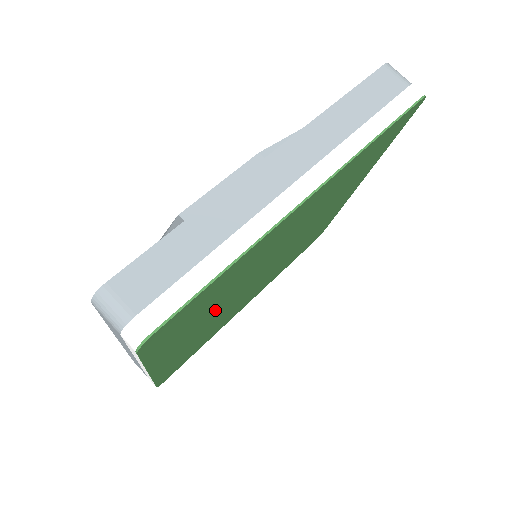
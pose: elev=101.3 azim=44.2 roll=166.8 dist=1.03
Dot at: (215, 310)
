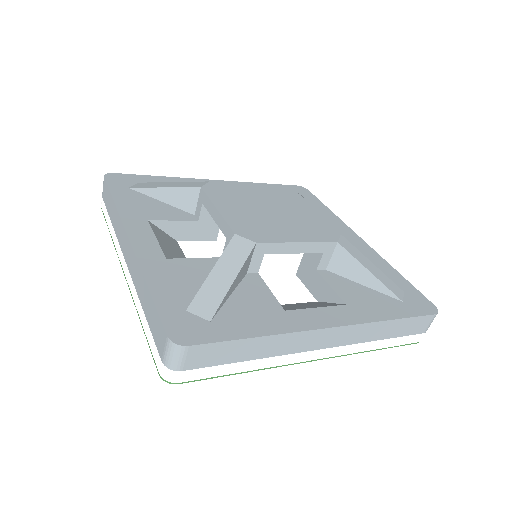
Dot at: occluded
